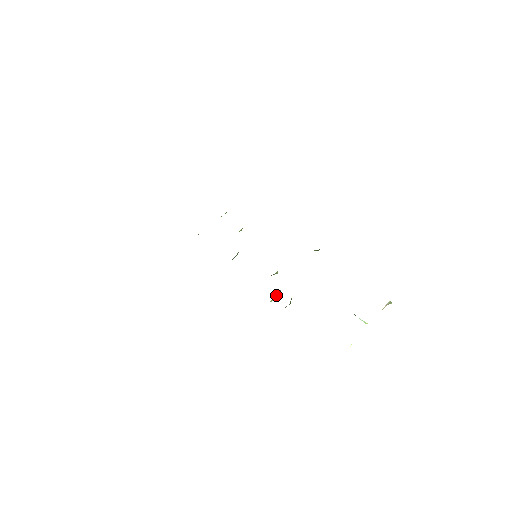
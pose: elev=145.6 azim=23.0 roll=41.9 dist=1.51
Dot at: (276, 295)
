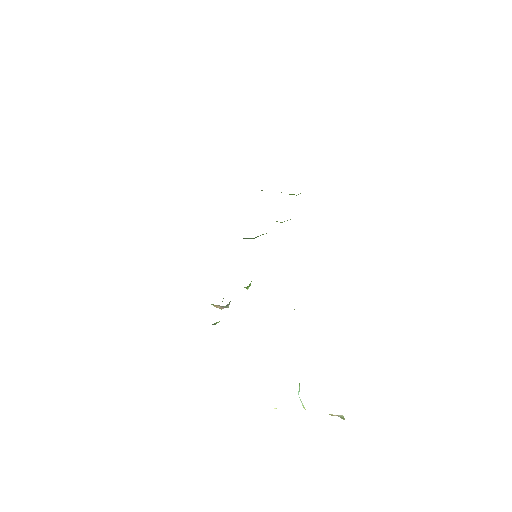
Dot at: occluded
